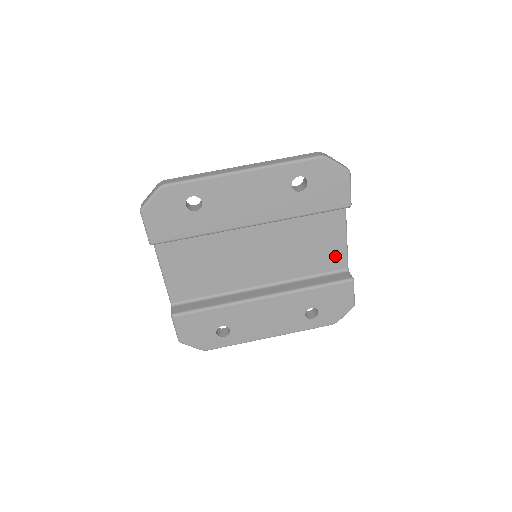
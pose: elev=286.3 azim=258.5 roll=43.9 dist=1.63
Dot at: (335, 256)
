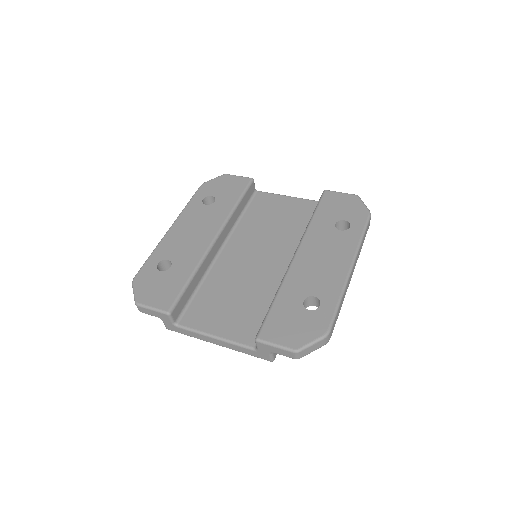
Dot at: (302, 207)
